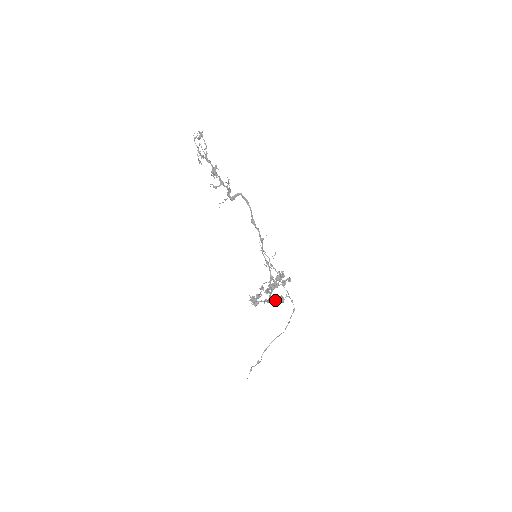
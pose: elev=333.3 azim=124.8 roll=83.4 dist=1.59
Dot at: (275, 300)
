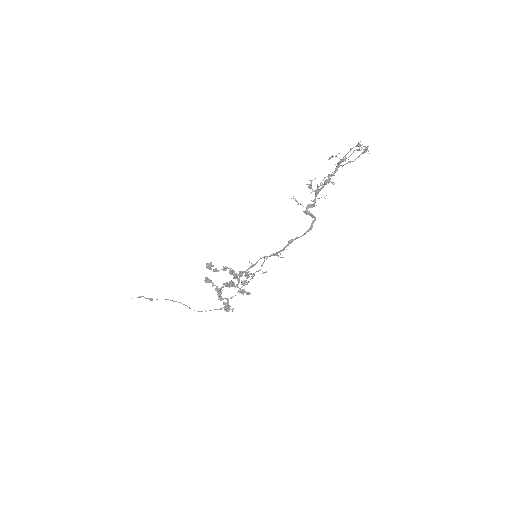
Dot at: occluded
